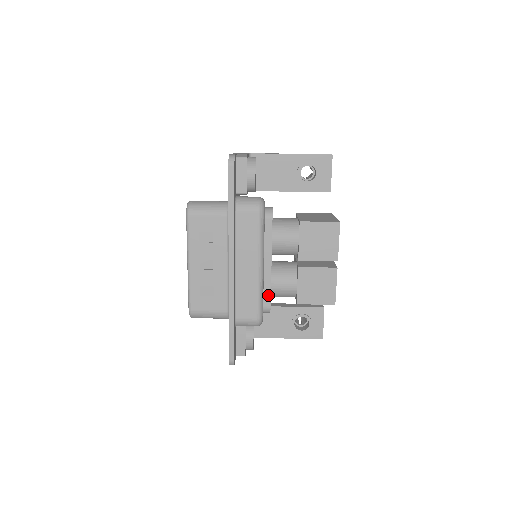
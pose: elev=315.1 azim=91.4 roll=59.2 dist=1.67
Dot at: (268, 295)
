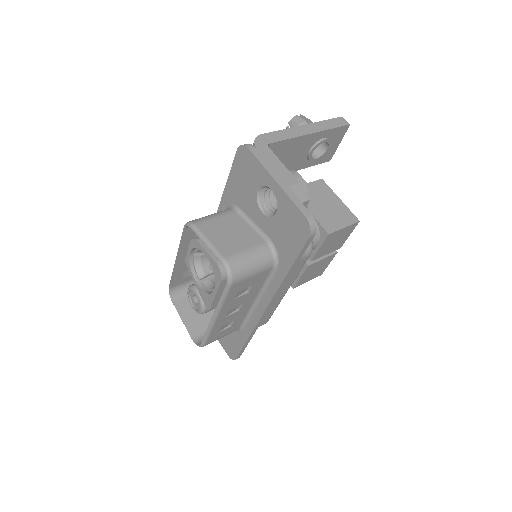
Dot at: occluded
